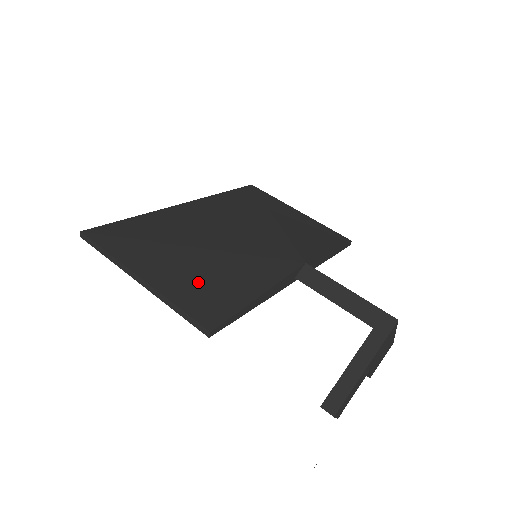
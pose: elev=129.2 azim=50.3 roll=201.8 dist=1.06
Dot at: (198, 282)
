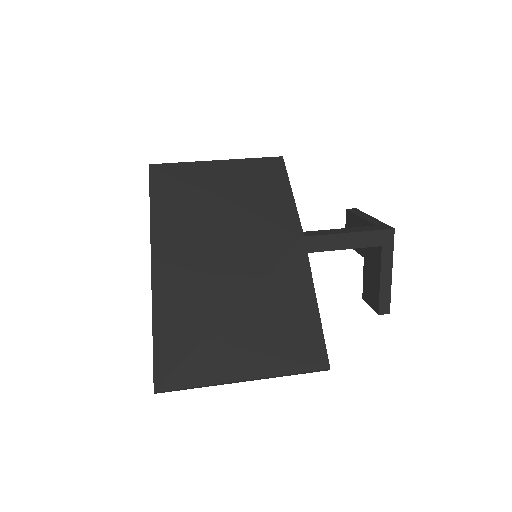
Dot at: (277, 339)
